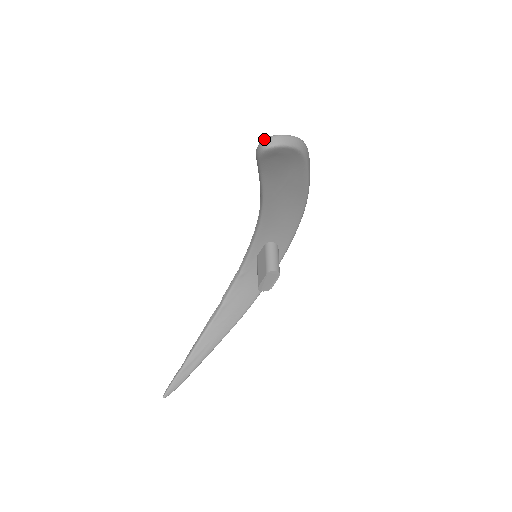
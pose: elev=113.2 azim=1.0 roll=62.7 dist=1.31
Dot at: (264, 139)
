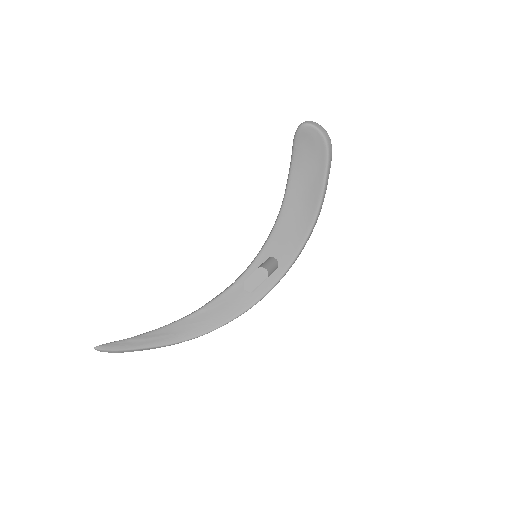
Dot at: (304, 122)
